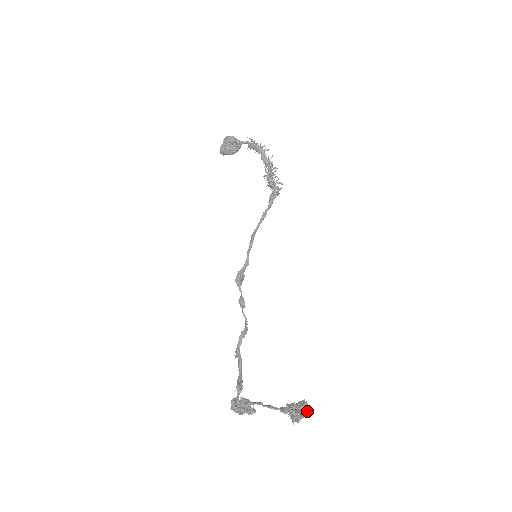
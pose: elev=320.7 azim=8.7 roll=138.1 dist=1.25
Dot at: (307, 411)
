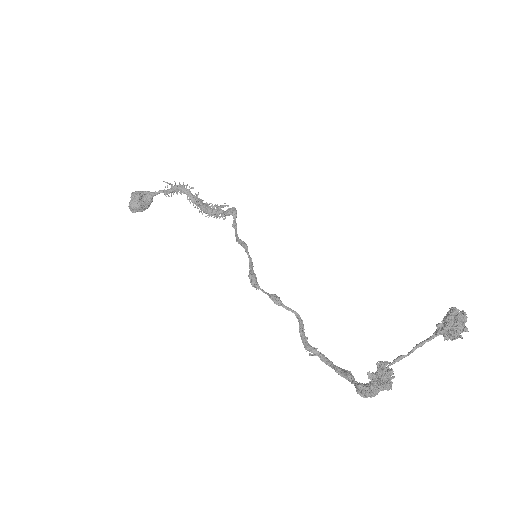
Dot at: occluded
